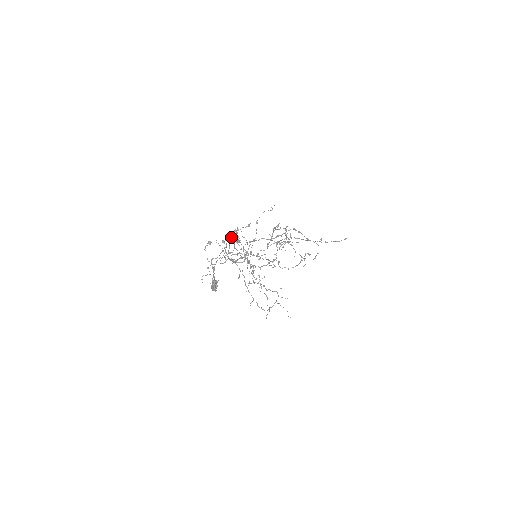
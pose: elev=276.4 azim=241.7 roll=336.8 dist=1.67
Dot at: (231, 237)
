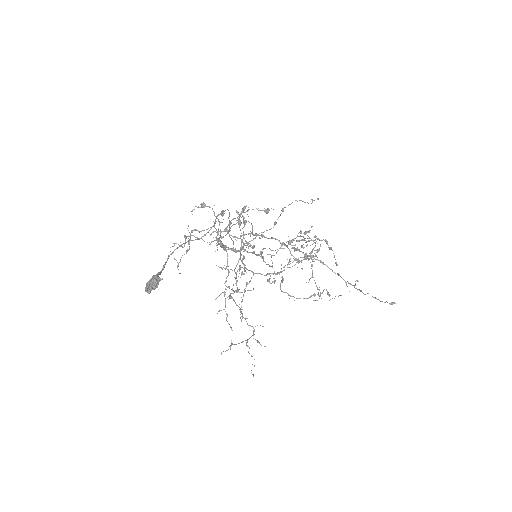
Dot at: (238, 212)
